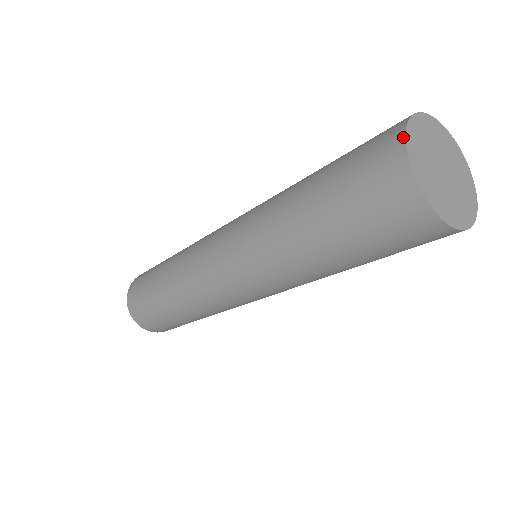
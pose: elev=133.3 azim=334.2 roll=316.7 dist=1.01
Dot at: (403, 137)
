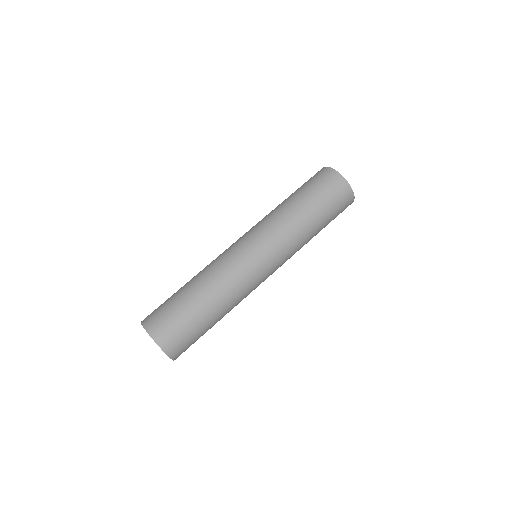
Dot at: (326, 167)
